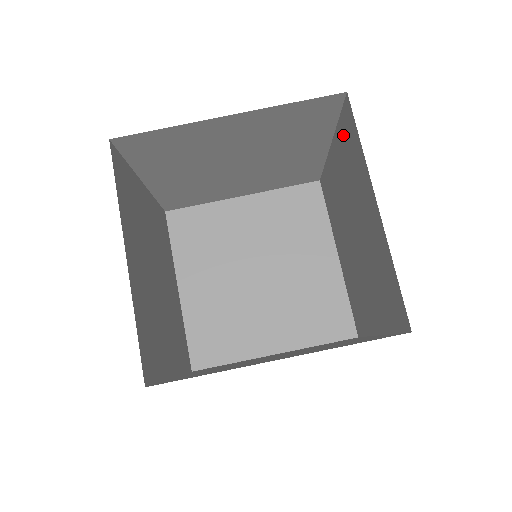
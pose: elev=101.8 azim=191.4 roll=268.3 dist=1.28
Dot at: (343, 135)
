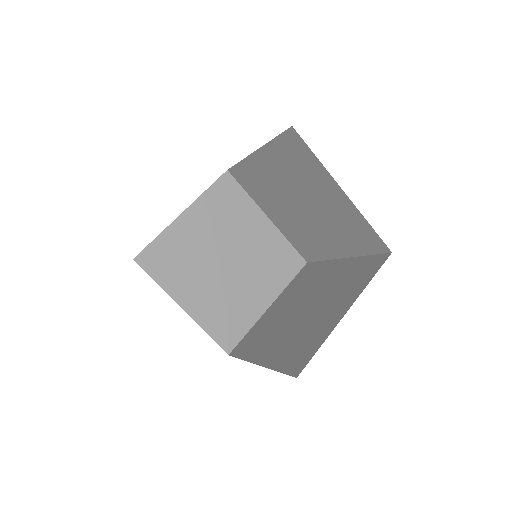
Dot at: occluded
